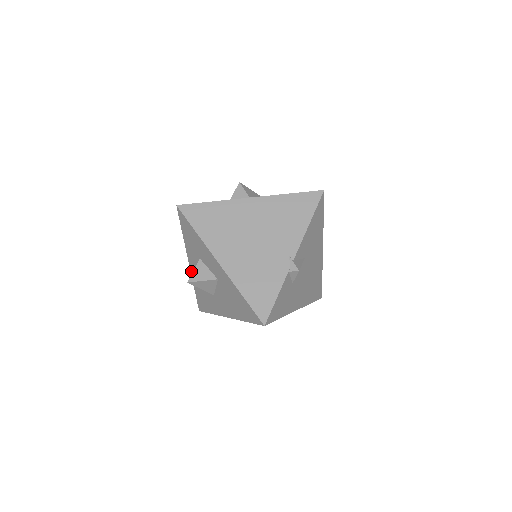
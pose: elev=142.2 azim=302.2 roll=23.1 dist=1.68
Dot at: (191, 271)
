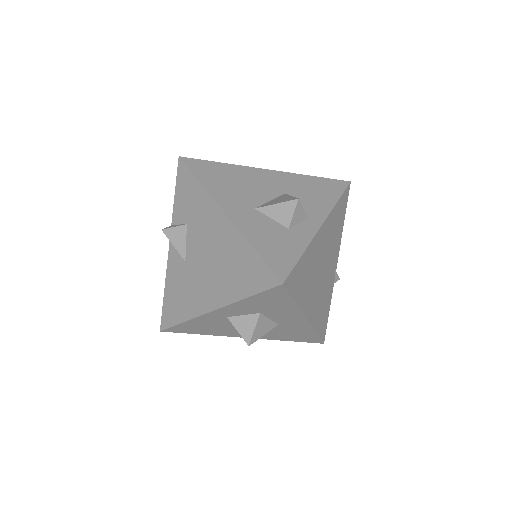
Dot at: (206, 315)
